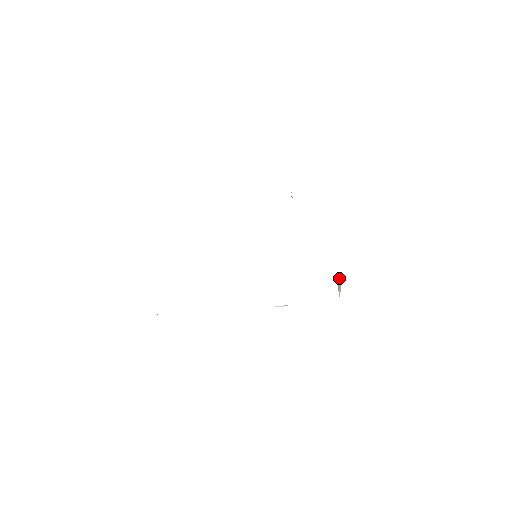
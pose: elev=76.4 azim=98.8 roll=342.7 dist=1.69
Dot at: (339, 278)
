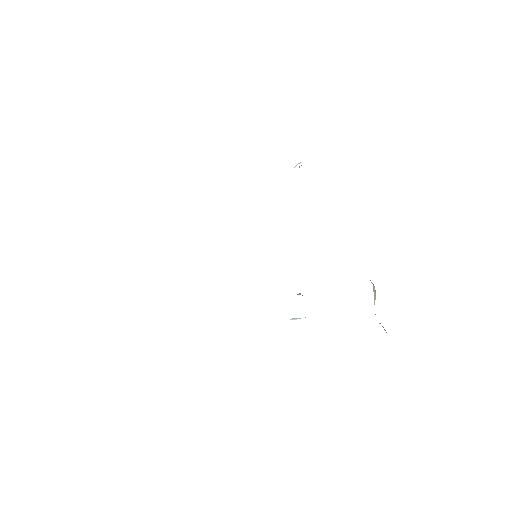
Dot at: occluded
